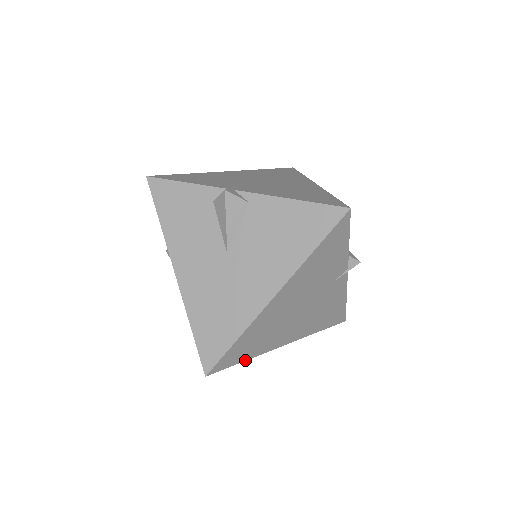
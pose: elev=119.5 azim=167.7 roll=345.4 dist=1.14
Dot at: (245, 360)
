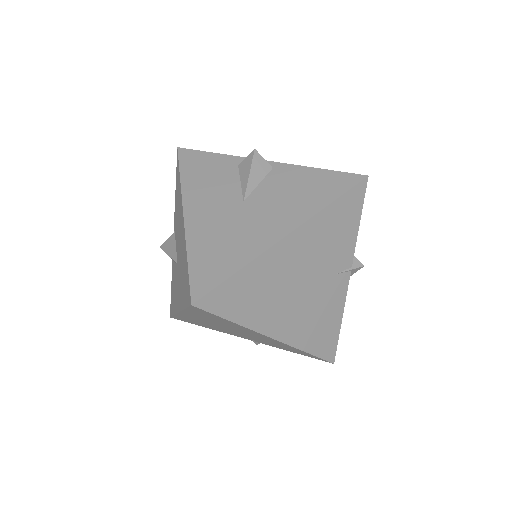
Dot at: (234, 321)
